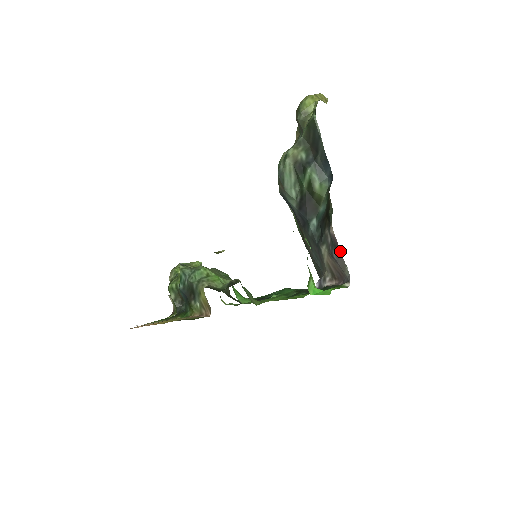
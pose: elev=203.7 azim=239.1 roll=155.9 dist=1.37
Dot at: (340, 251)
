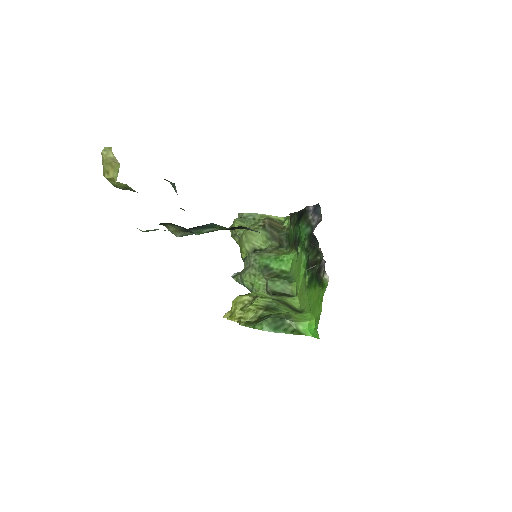
Dot at: occluded
